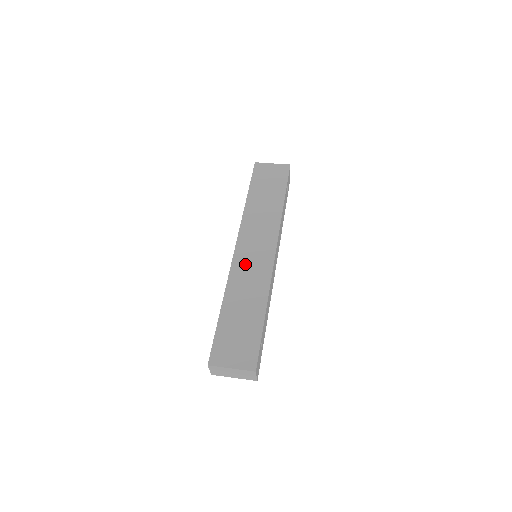
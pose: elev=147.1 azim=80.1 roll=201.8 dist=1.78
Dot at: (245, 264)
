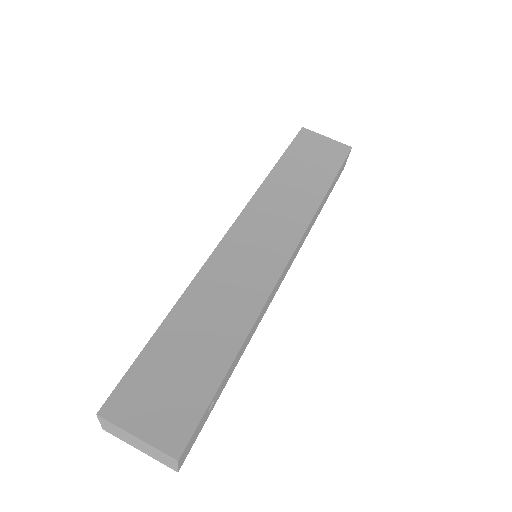
Dot at: (234, 261)
